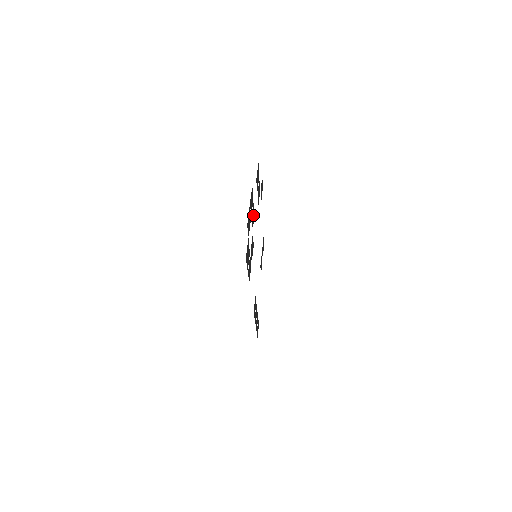
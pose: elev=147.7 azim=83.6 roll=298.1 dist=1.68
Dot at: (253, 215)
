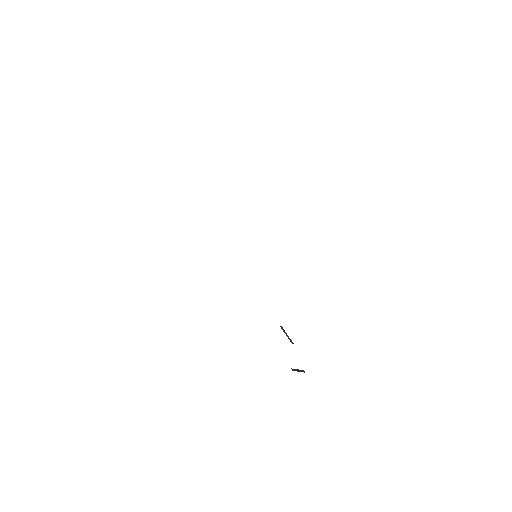
Dot at: occluded
